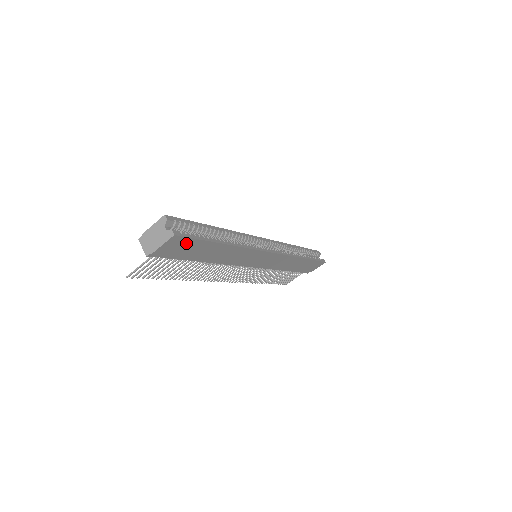
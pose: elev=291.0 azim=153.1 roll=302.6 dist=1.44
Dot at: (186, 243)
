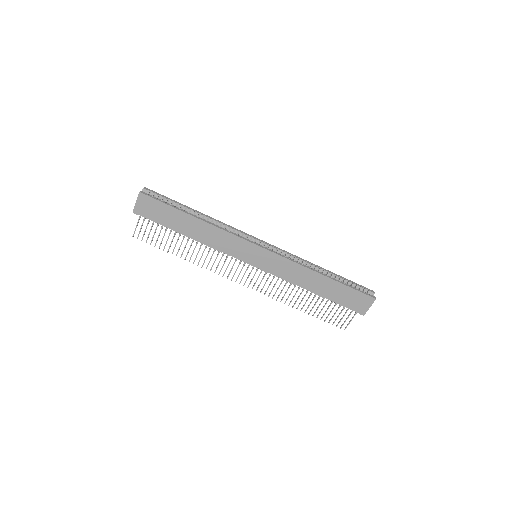
Dot at: (155, 205)
